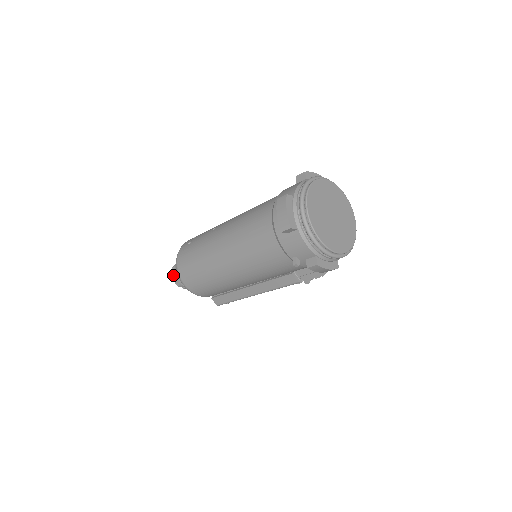
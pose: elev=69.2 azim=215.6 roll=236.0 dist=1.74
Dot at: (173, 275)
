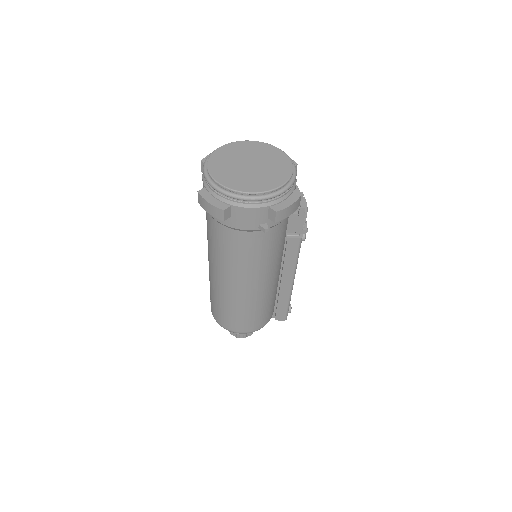
Dot at: (233, 334)
